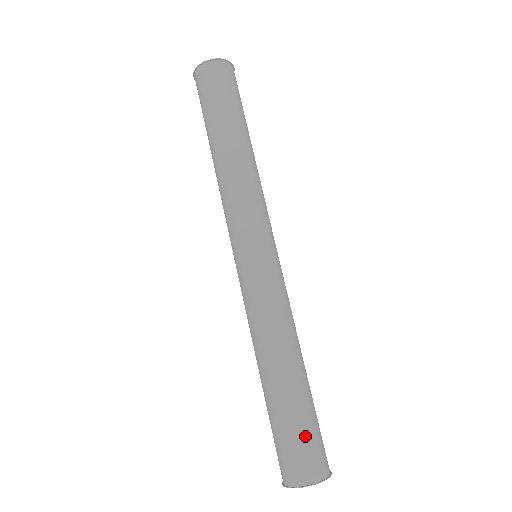
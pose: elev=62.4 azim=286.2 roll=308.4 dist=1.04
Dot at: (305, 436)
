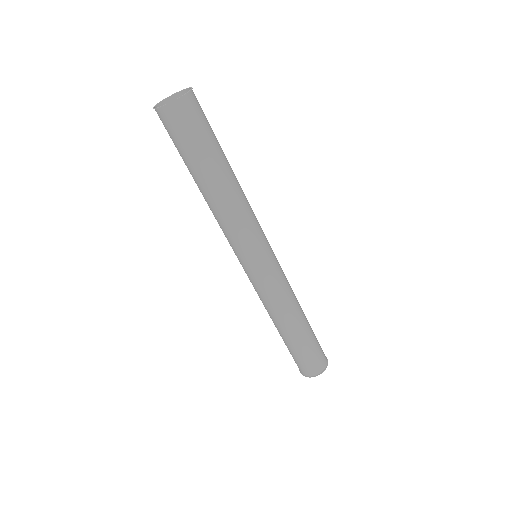
Dot at: (313, 354)
